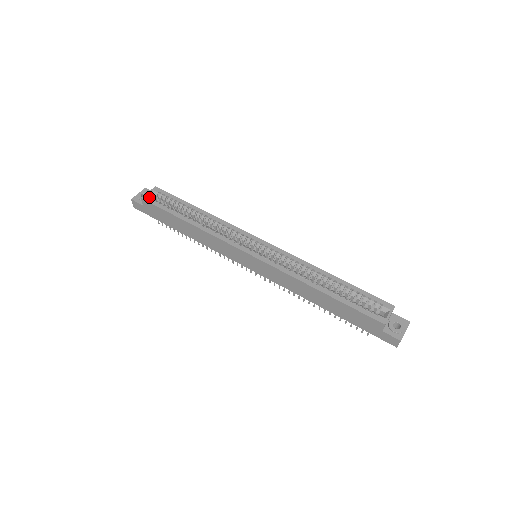
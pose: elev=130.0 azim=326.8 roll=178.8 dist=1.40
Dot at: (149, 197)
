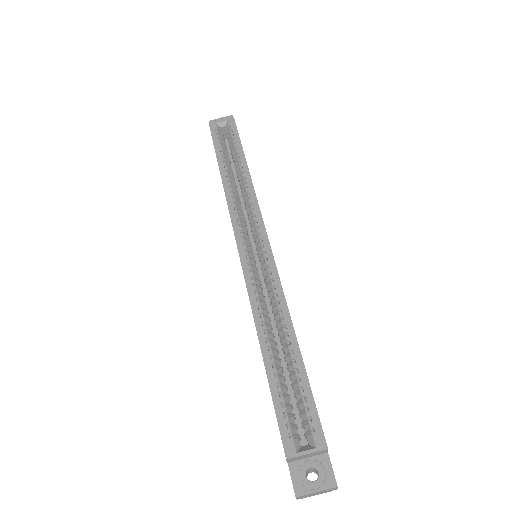
Dot at: (216, 126)
